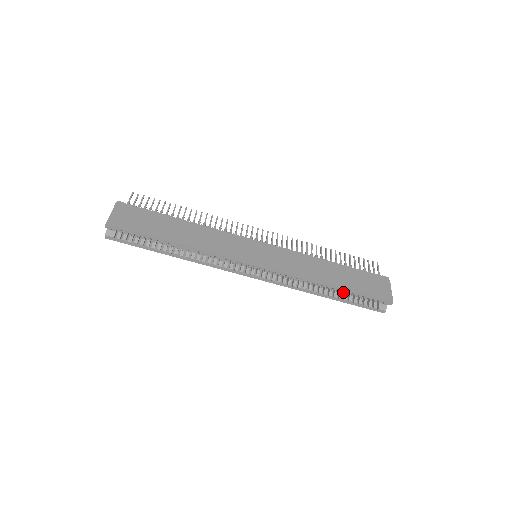
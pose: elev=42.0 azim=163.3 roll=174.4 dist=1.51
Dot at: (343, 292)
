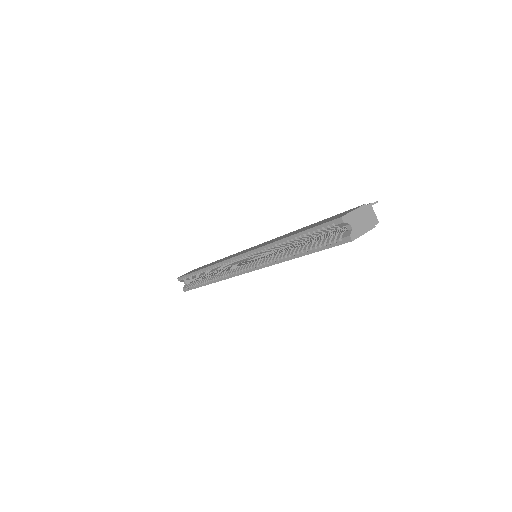
Dot at: occluded
